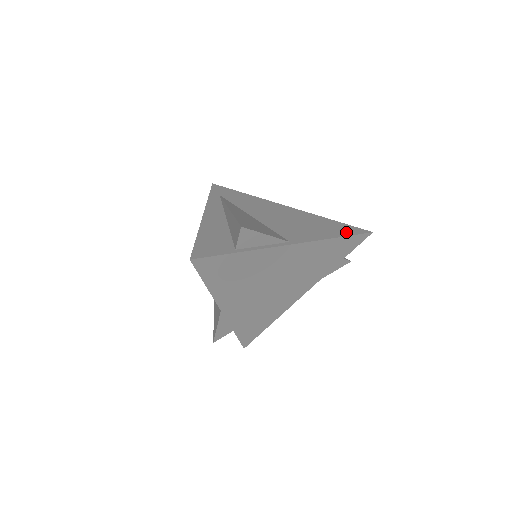
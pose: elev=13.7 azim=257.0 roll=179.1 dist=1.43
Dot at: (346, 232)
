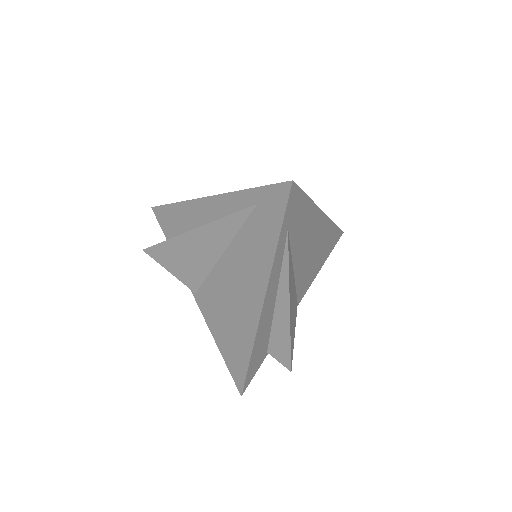
Dot at: (331, 249)
